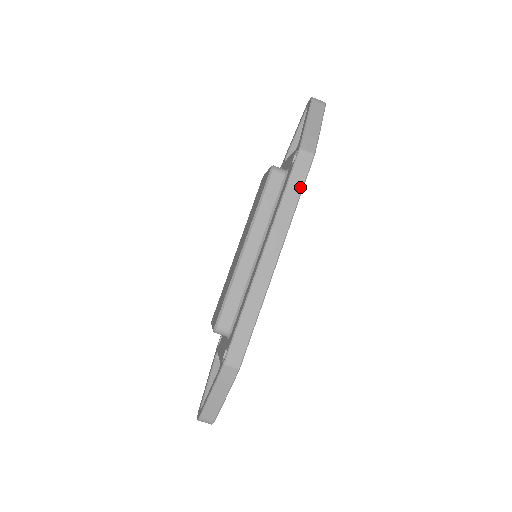
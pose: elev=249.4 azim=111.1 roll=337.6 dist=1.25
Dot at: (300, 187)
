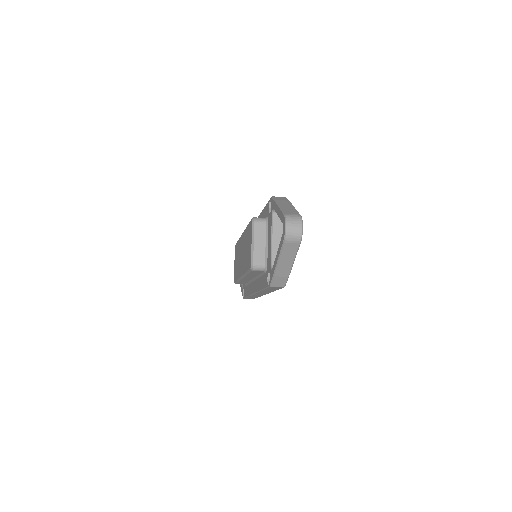
Dot at: (275, 290)
